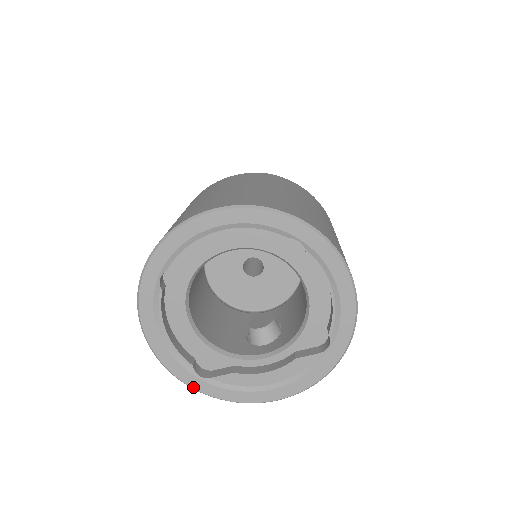
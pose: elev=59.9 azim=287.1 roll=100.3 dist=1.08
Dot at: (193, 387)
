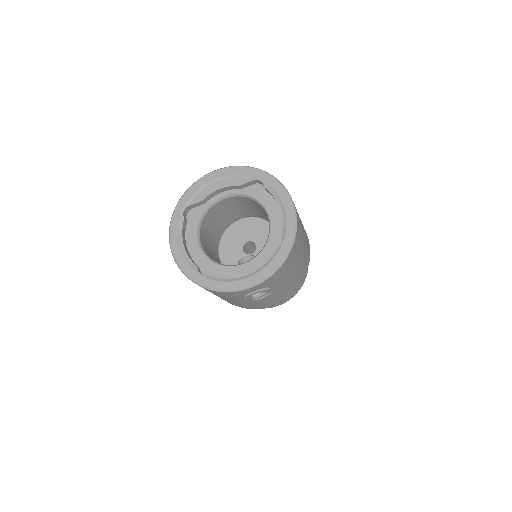
Dot at: (196, 281)
